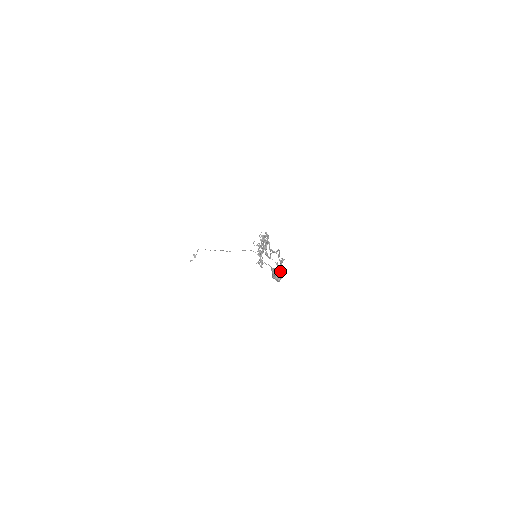
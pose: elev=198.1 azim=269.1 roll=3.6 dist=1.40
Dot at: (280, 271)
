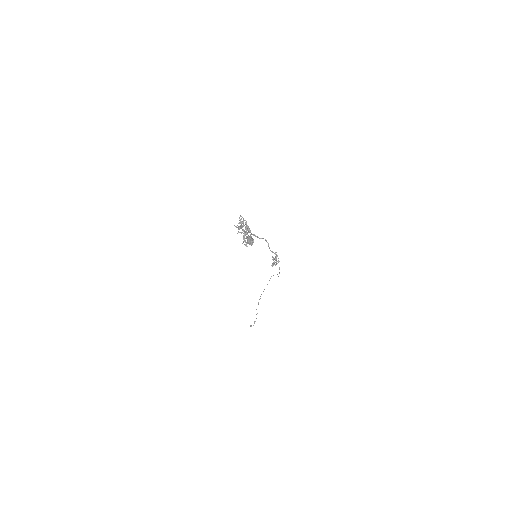
Dot at: (276, 263)
